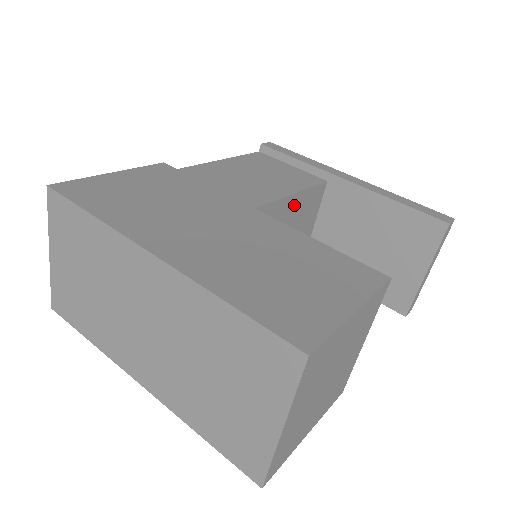
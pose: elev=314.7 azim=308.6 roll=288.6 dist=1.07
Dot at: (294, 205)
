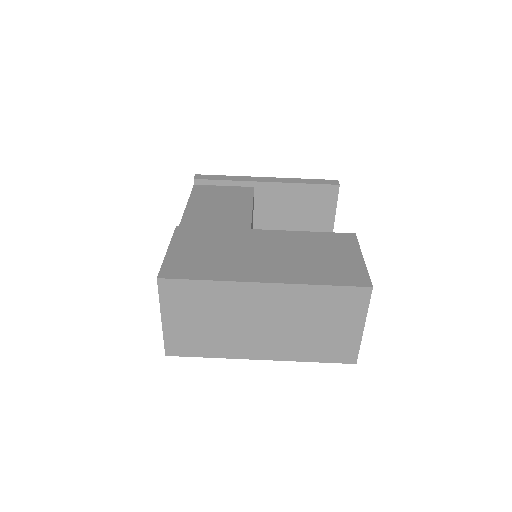
Dot at: occluded
